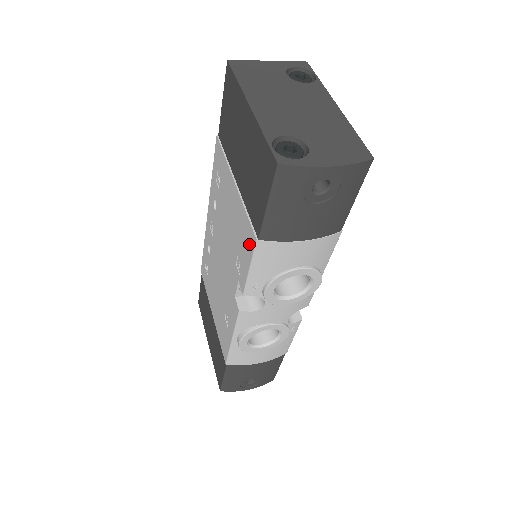
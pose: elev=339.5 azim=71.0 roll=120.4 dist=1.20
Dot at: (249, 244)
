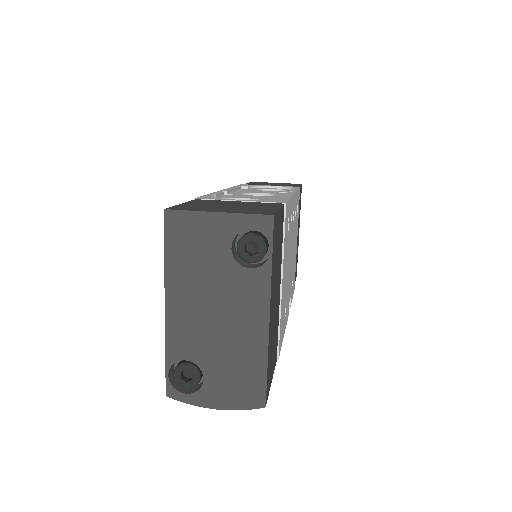
Dot at: occluded
